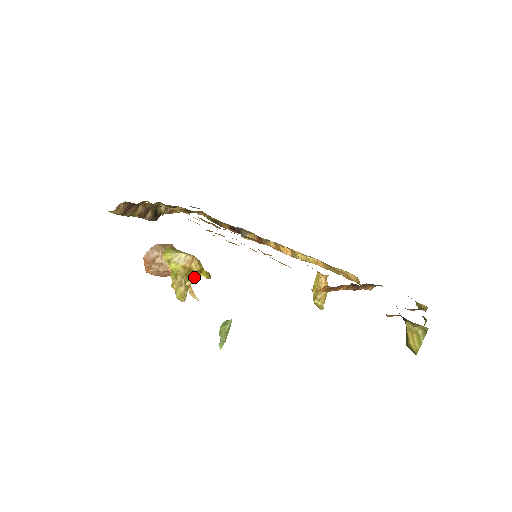
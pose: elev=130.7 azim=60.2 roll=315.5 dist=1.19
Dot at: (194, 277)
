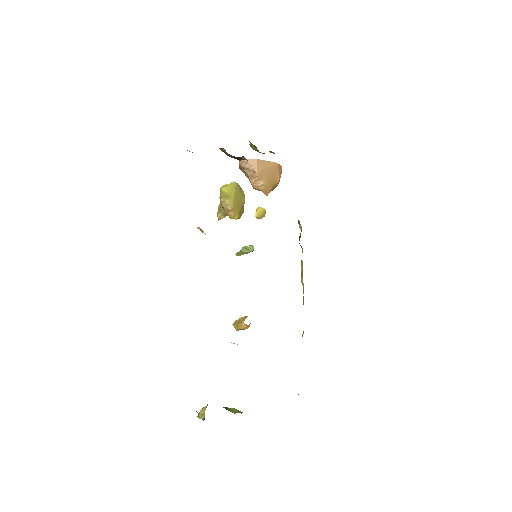
Dot at: occluded
